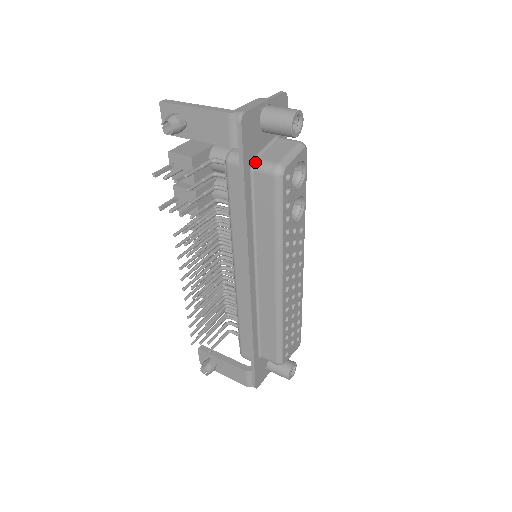
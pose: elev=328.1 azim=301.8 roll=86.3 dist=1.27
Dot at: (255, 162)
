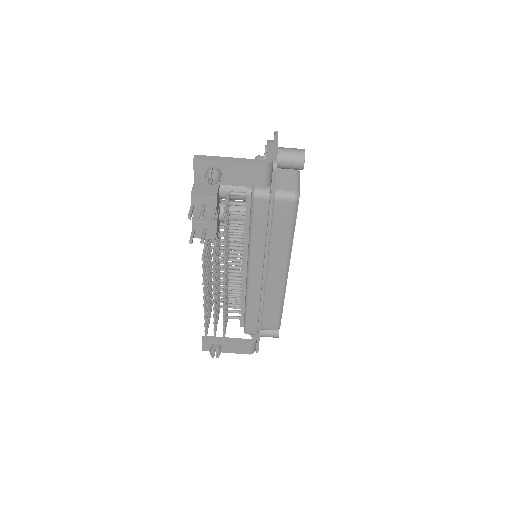
Dot at: (276, 193)
